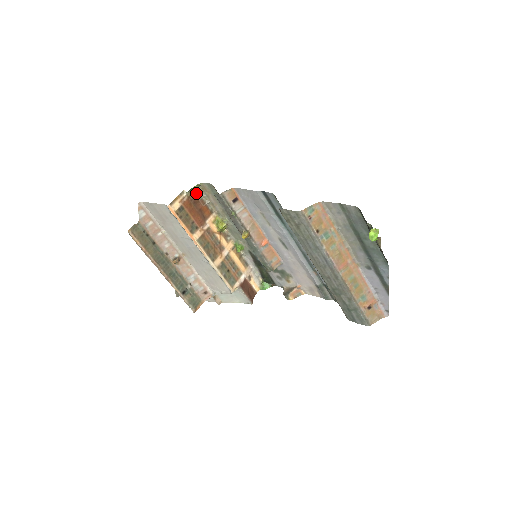
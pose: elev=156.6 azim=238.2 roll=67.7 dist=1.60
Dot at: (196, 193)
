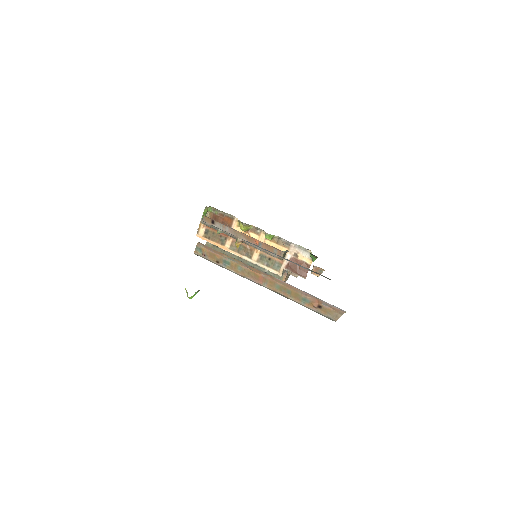
Dot at: (213, 212)
